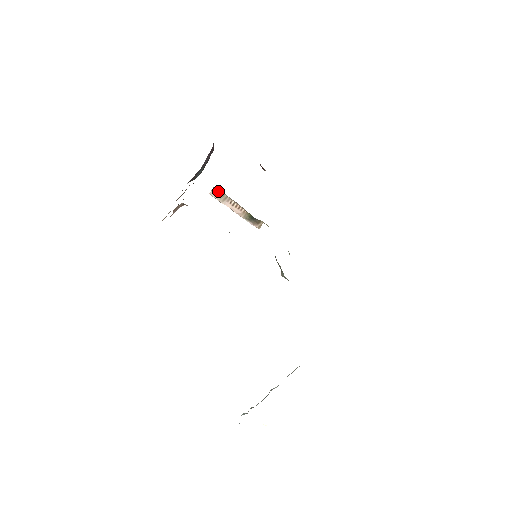
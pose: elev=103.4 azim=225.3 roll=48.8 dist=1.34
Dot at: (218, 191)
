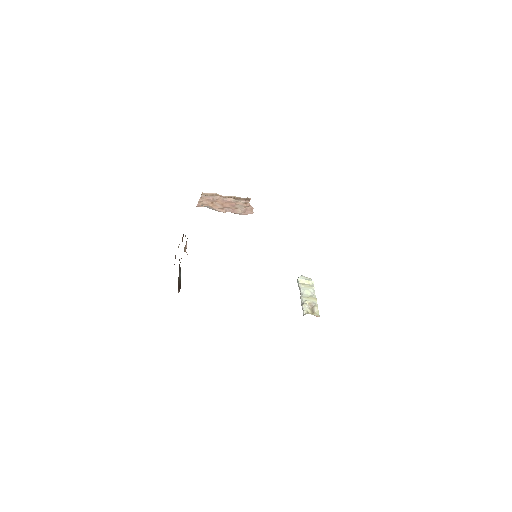
Dot at: (206, 196)
